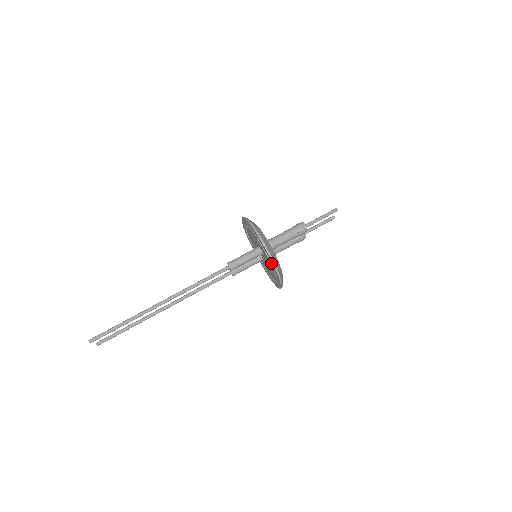
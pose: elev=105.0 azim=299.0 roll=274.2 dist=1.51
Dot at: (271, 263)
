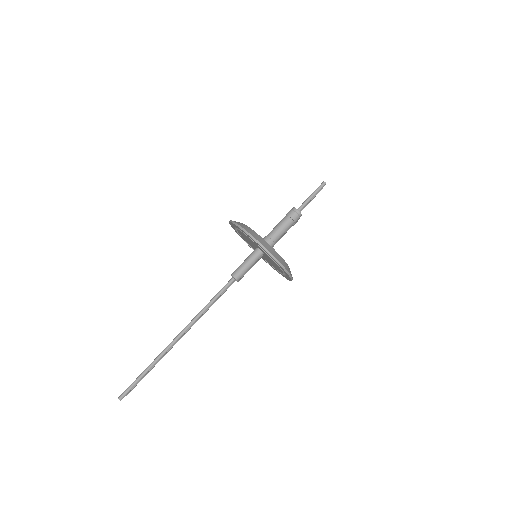
Dot at: (278, 265)
